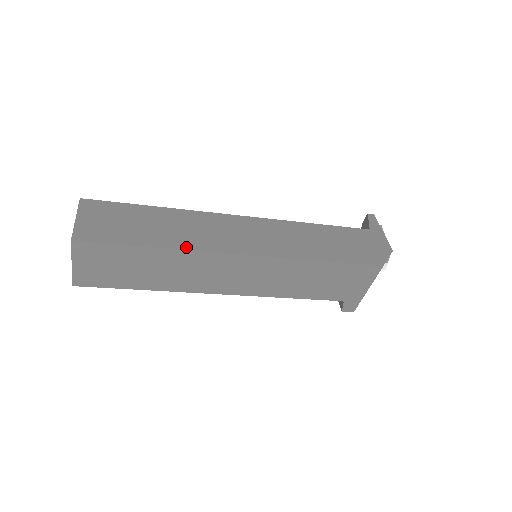
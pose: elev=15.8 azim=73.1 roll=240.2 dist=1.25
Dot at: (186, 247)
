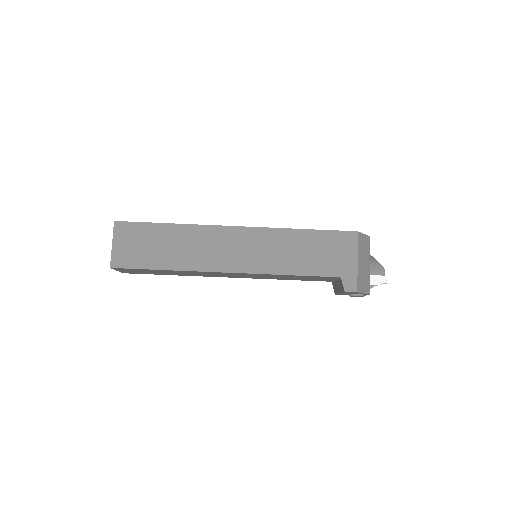
Dot at: (194, 225)
